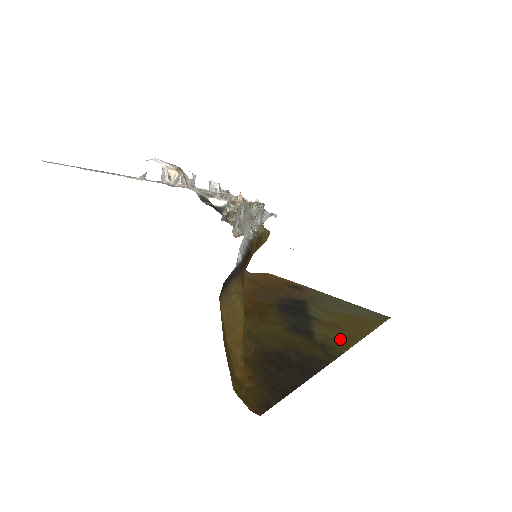
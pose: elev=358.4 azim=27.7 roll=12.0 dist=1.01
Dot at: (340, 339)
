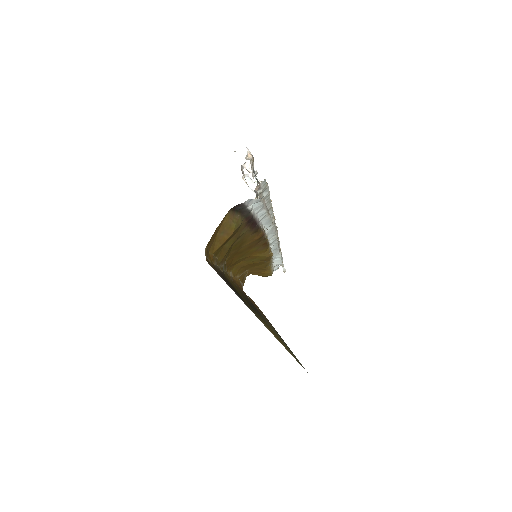
Dot at: (267, 327)
